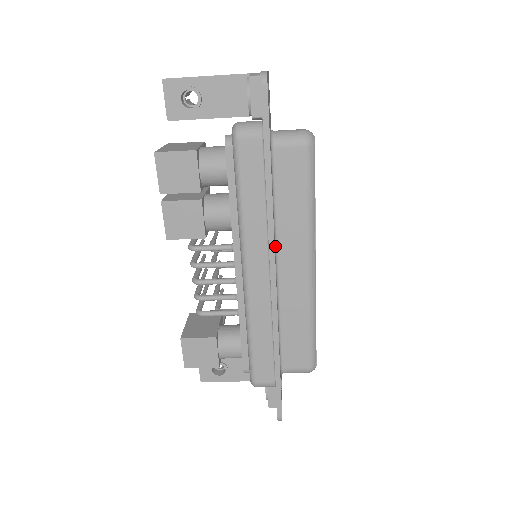
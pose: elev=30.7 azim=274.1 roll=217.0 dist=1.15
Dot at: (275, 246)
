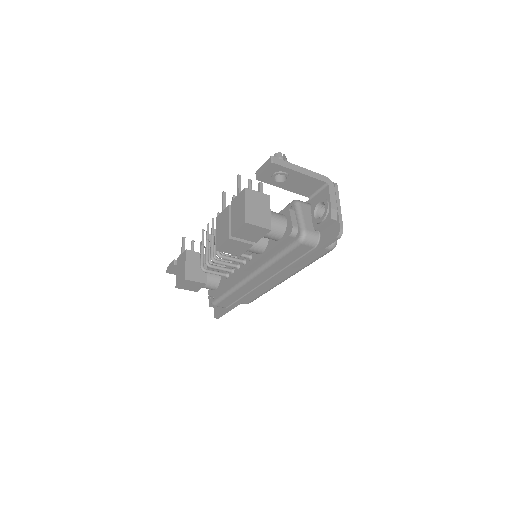
Dot at: occluded
